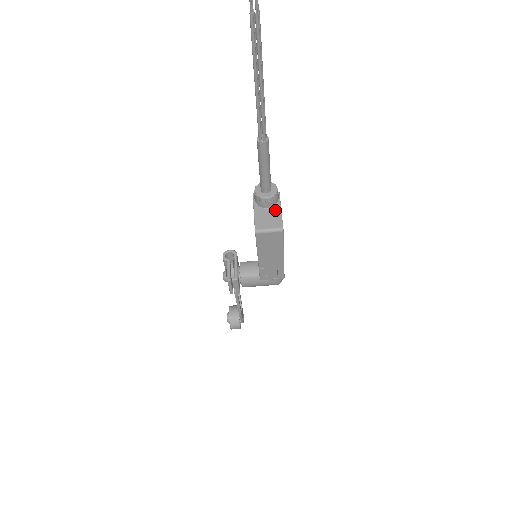
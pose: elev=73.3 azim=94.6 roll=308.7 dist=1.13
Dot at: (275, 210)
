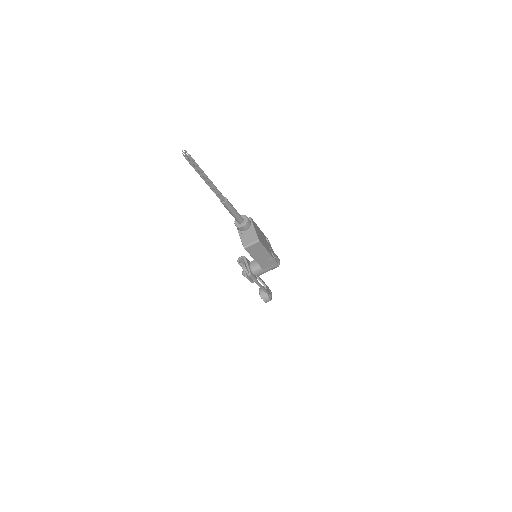
Dot at: (251, 230)
